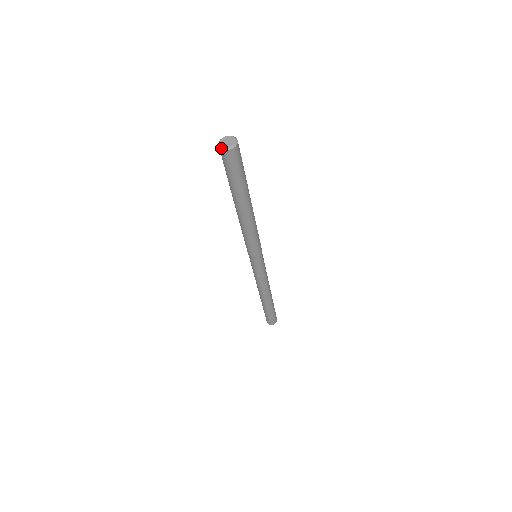
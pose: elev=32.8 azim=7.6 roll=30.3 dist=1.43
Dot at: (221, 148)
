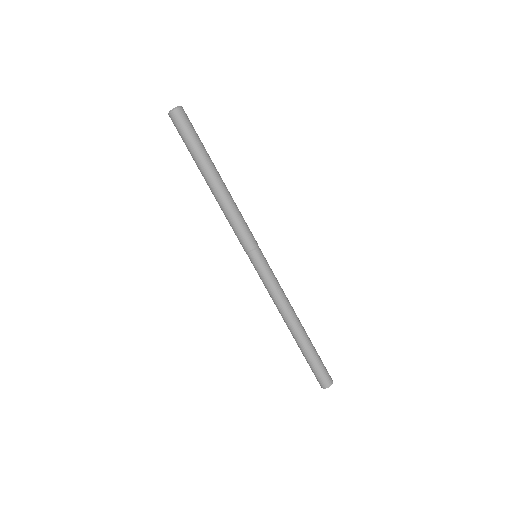
Dot at: (174, 109)
